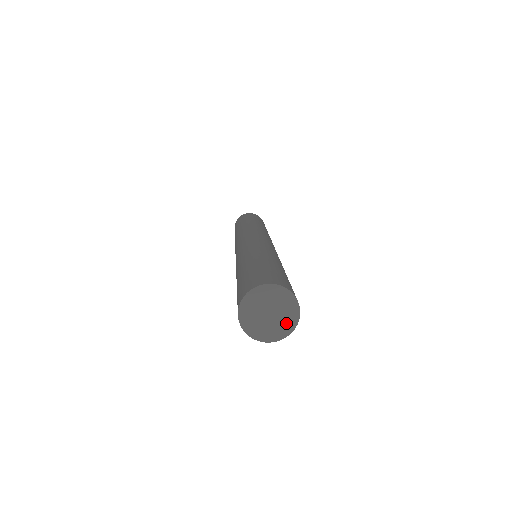
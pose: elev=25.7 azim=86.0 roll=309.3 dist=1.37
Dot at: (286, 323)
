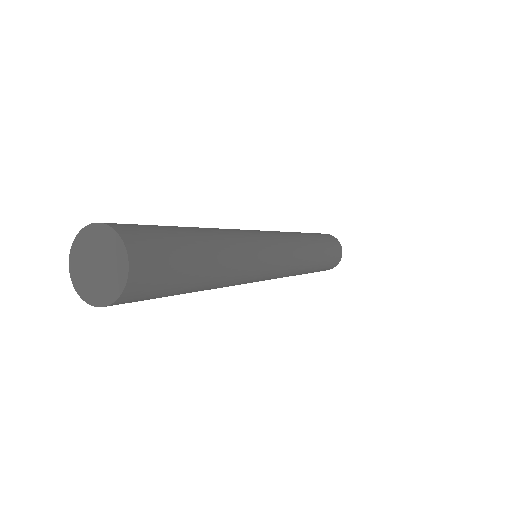
Dot at: (117, 259)
